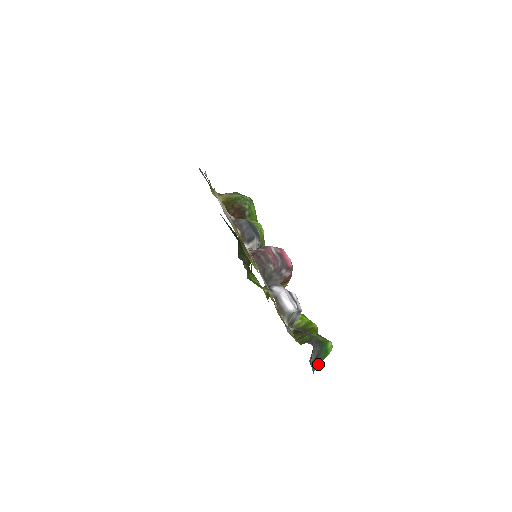
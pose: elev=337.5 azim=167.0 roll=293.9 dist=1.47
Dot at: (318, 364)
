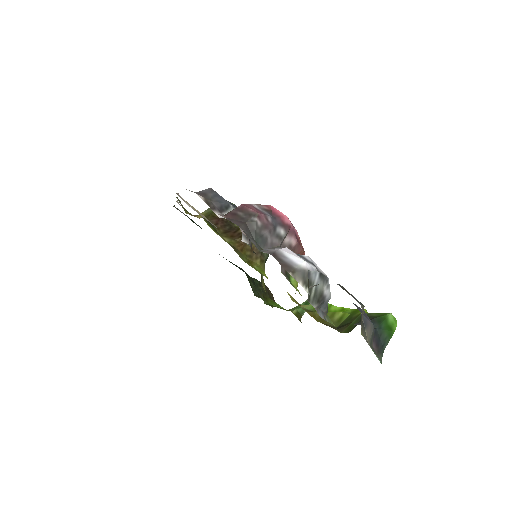
Dot at: (384, 349)
